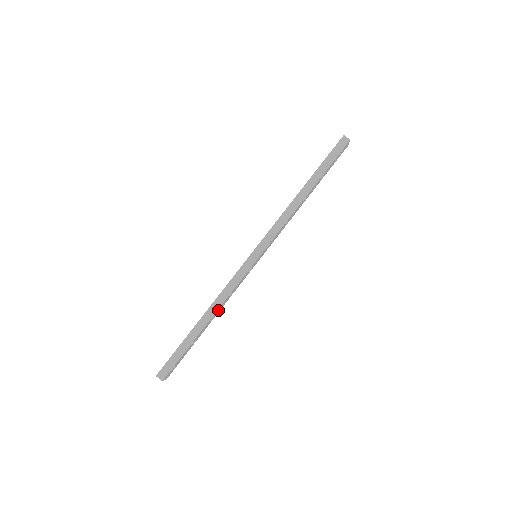
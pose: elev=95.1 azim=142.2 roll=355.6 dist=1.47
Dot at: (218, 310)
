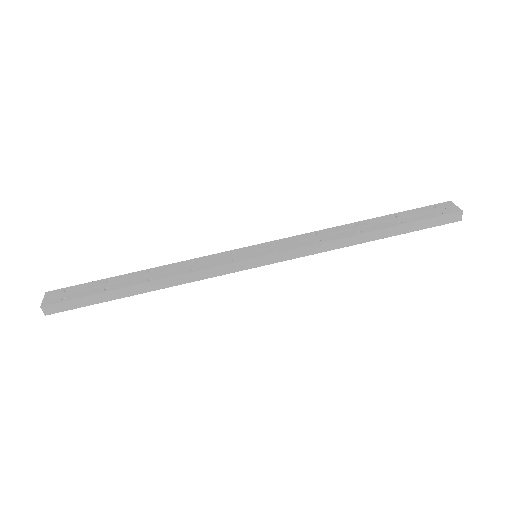
Dot at: occluded
